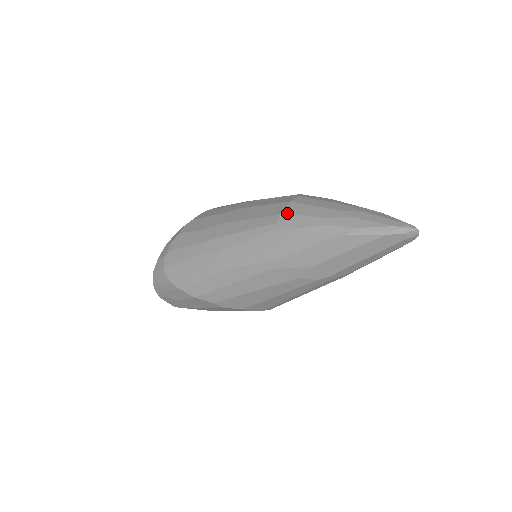
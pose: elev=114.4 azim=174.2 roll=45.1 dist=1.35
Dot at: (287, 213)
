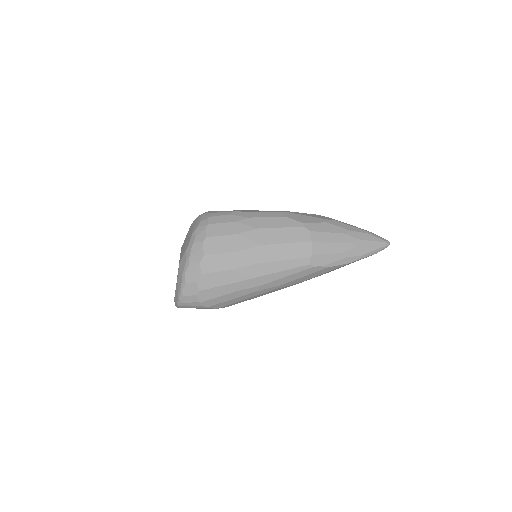
Dot at: (315, 255)
